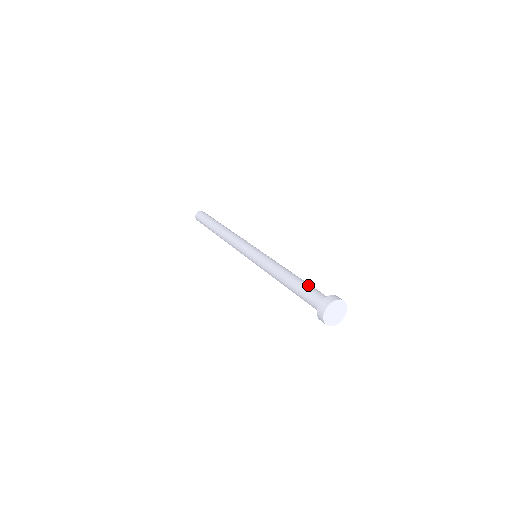
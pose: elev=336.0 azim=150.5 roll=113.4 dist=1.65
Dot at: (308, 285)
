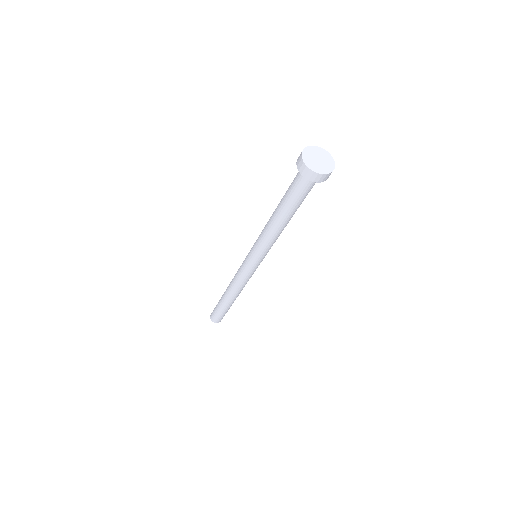
Dot at: occluded
